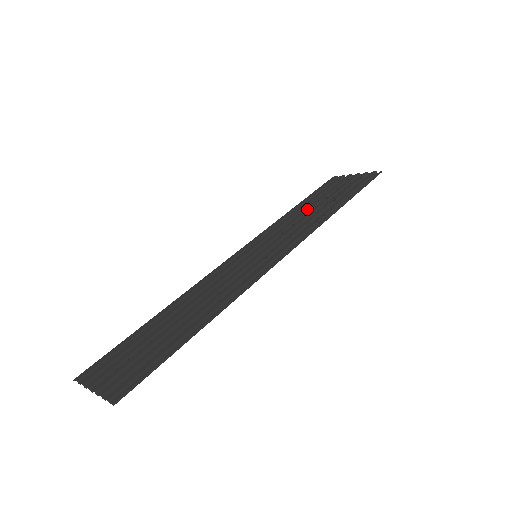
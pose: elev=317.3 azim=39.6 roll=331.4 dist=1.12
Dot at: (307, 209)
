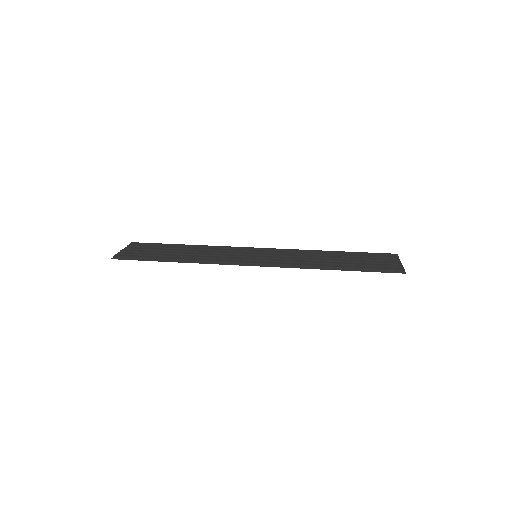
Dot at: (328, 256)
